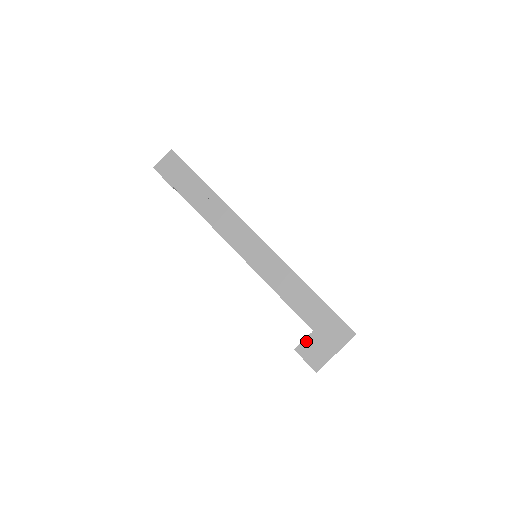
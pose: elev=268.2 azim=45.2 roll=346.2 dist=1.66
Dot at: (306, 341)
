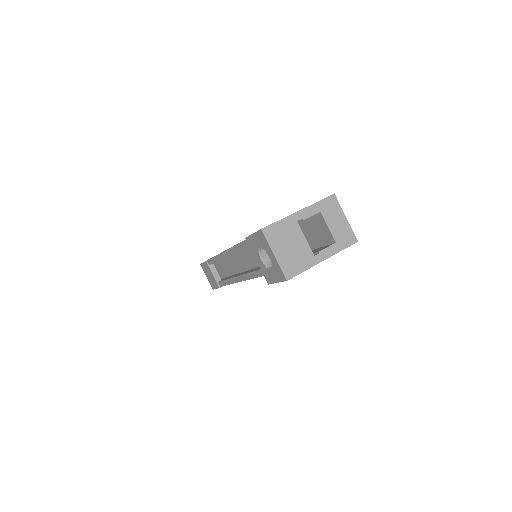
Dot at: occluded
